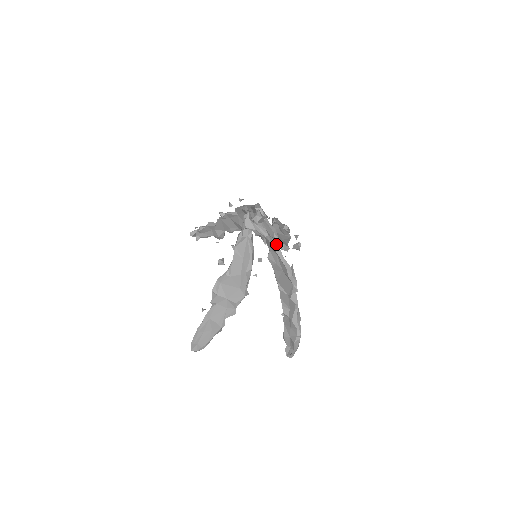
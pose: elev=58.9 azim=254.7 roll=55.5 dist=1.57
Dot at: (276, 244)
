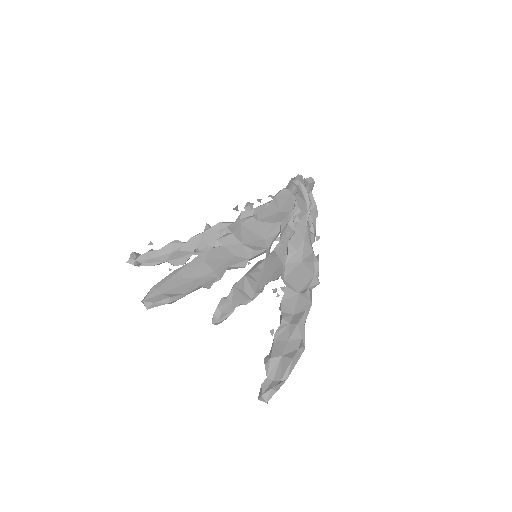
Dot at: (309, 225)
